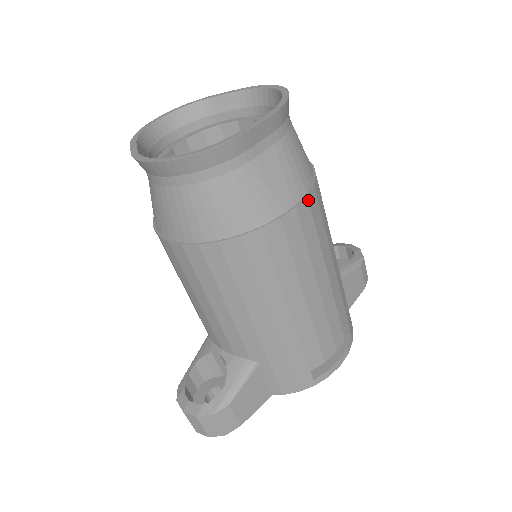
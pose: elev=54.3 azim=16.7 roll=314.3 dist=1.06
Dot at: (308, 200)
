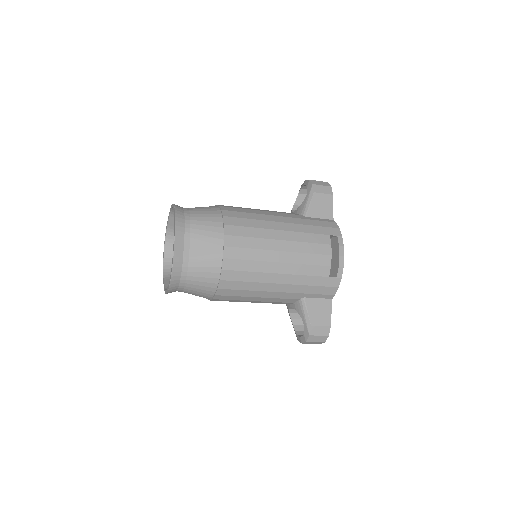
Dot at: (227, 235)
